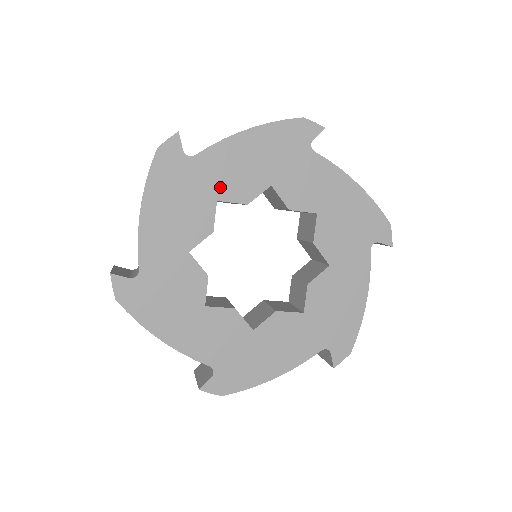
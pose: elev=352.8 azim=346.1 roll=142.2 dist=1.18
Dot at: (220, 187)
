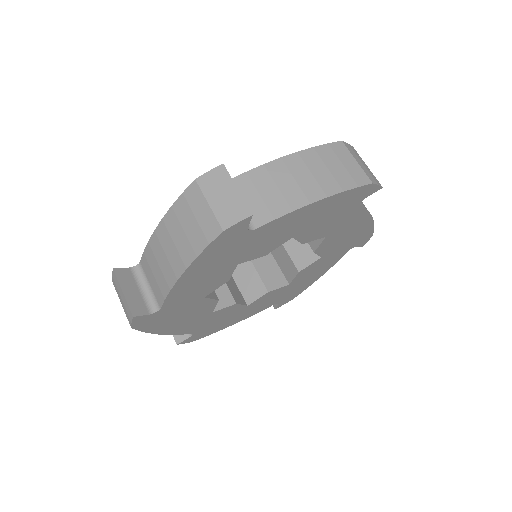
Dot at: (198, 295)
